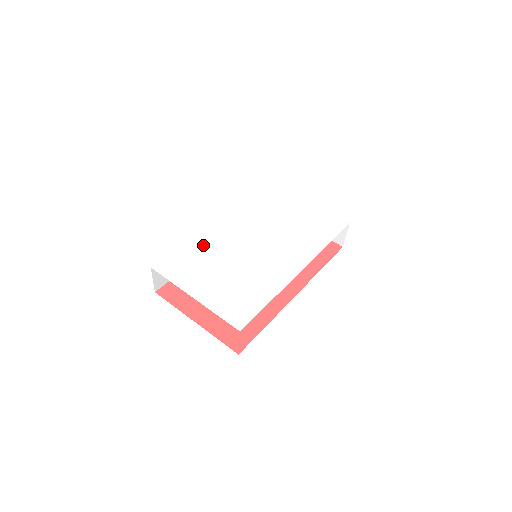
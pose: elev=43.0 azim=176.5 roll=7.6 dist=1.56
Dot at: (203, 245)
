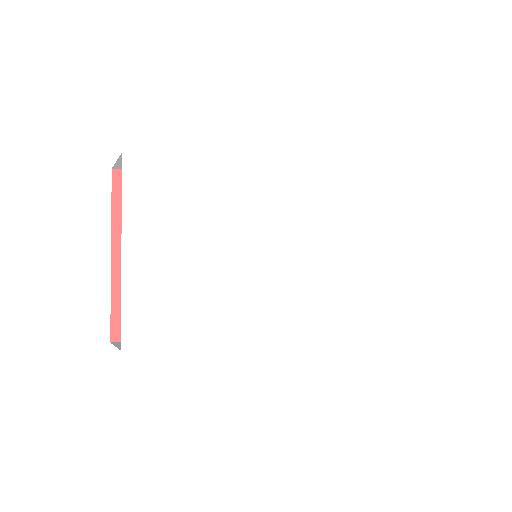
Dot at: (213, 190)
